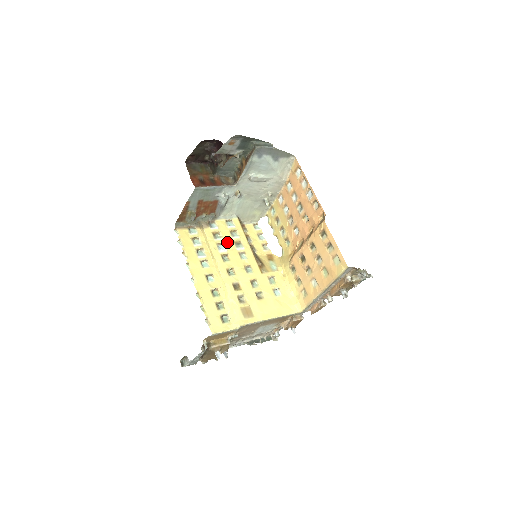
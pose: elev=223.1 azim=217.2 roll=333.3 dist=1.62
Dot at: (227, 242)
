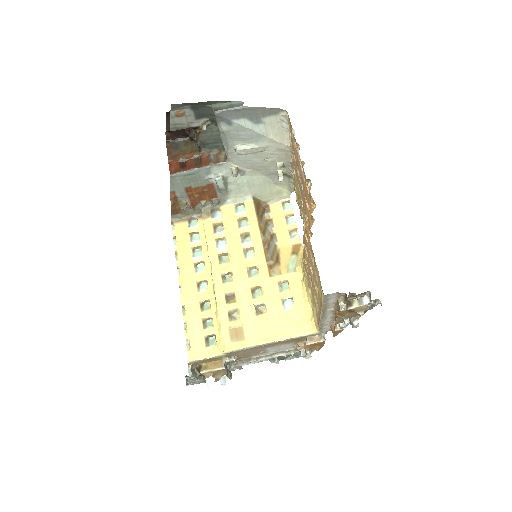
Dot at: (230, 236)
